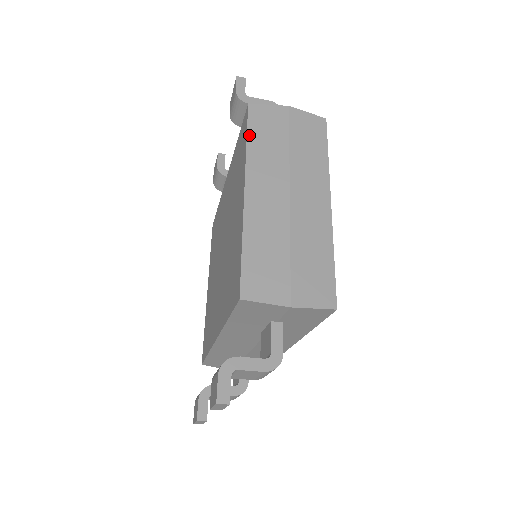
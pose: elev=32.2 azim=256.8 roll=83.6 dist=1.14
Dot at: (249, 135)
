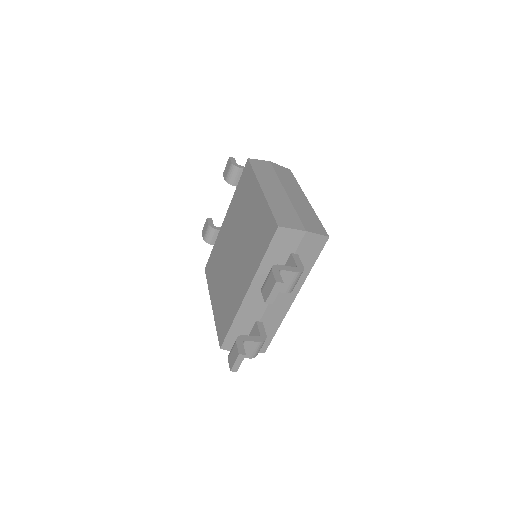
Dot at: (254, 169)
